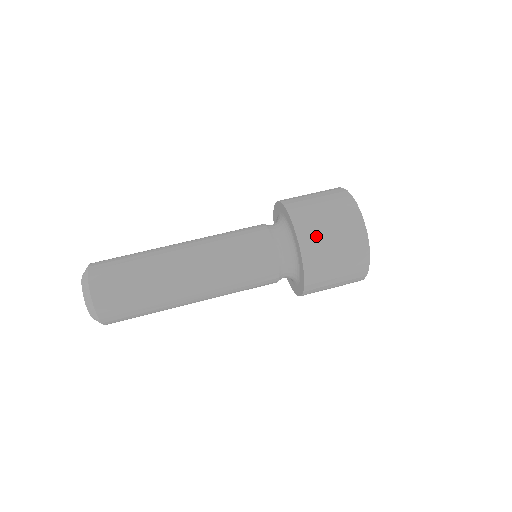
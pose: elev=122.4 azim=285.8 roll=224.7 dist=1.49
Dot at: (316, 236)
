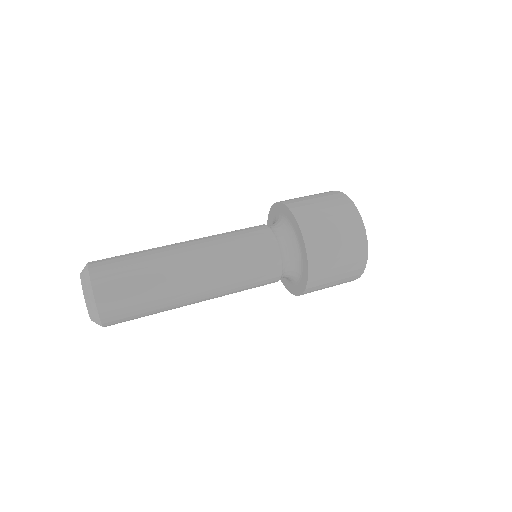
Dot at: (319, 233)
